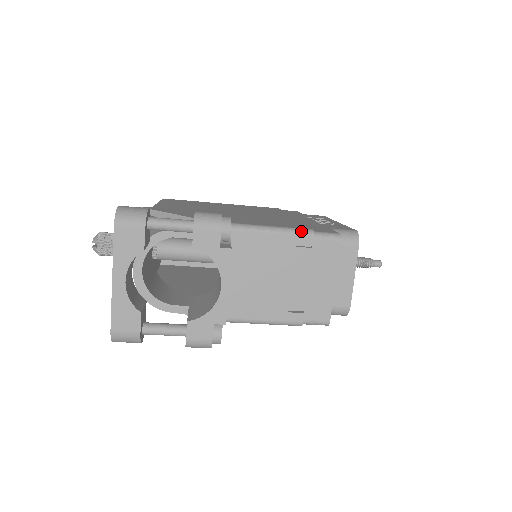
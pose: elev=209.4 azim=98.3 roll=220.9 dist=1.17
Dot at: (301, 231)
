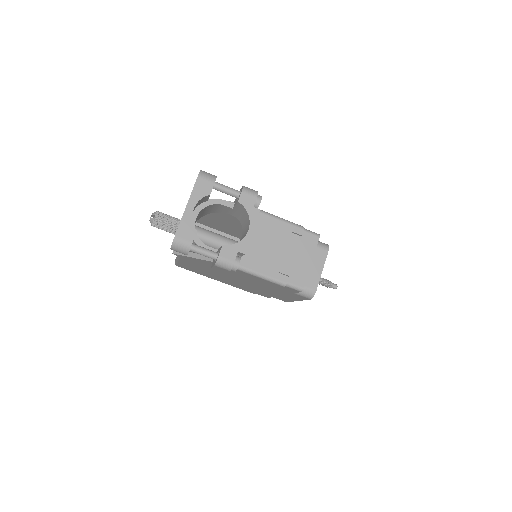
Dot at: (297, 225)
